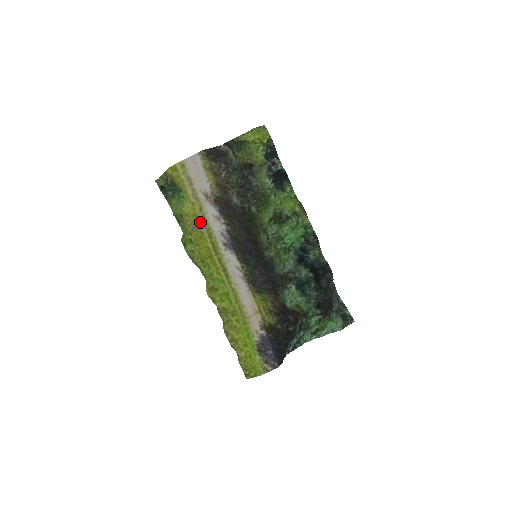
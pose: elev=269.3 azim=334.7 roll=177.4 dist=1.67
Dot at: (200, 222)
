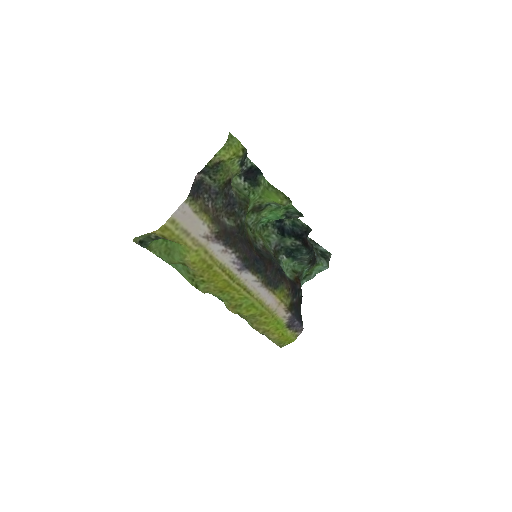
Dot at: (210, 263)
